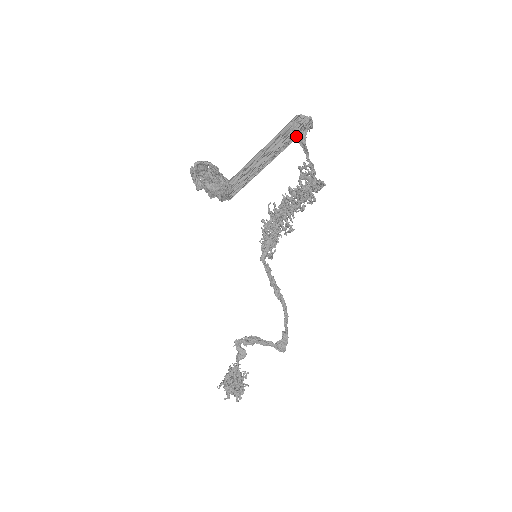
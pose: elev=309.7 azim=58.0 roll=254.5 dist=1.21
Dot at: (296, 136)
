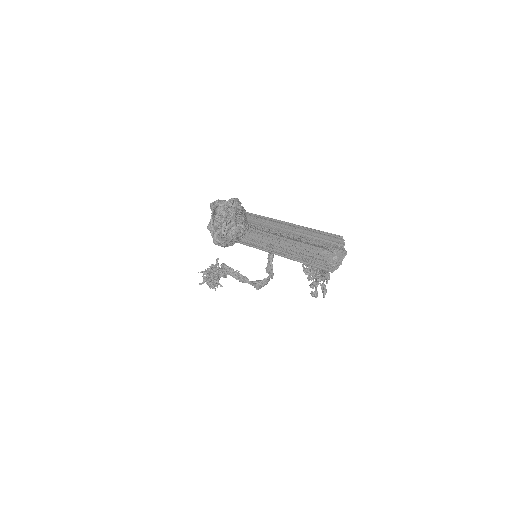
Dot at: (320, 258)
